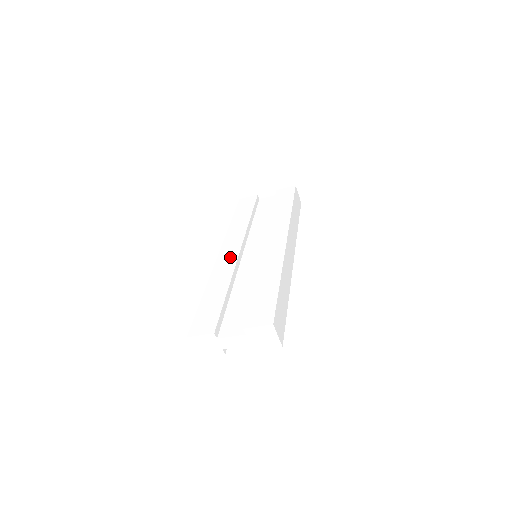
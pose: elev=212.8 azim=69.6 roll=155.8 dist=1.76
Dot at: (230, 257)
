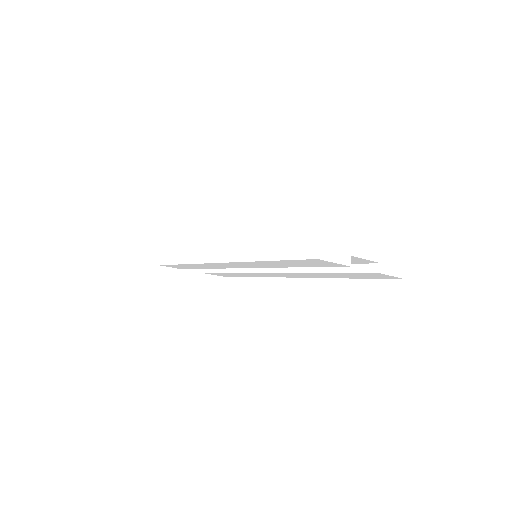
Dot at: occluded
